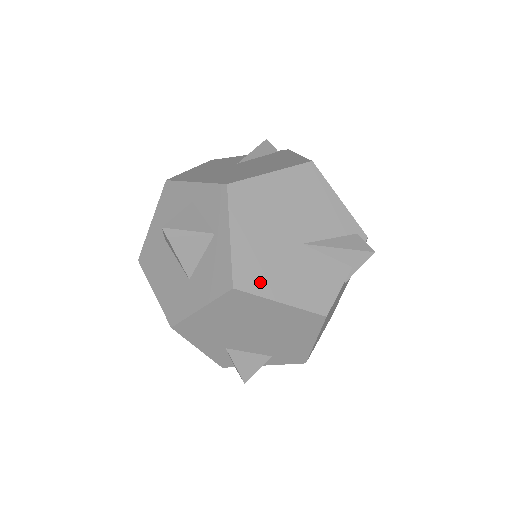
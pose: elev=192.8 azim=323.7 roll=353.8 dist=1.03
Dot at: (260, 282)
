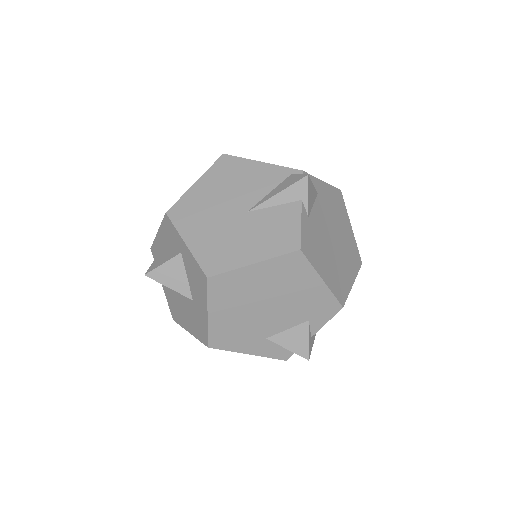
Dot at: (227, 260)
